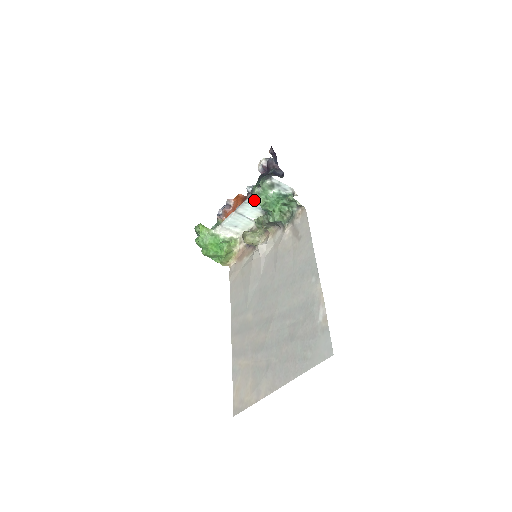
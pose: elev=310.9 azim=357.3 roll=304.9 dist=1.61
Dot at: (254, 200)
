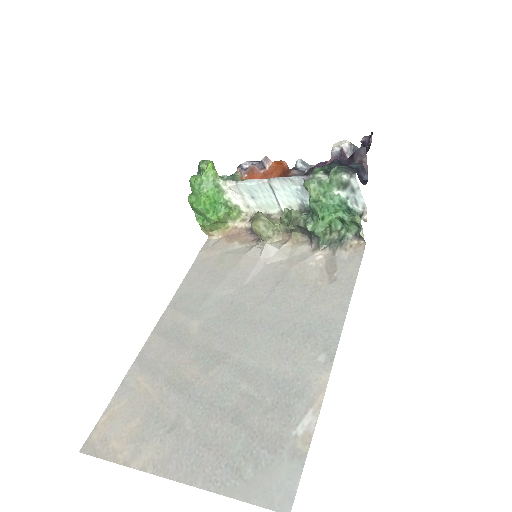
Dot at: (307, 185)
